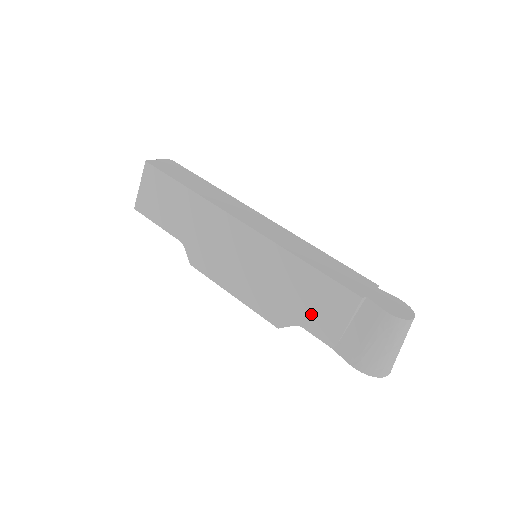
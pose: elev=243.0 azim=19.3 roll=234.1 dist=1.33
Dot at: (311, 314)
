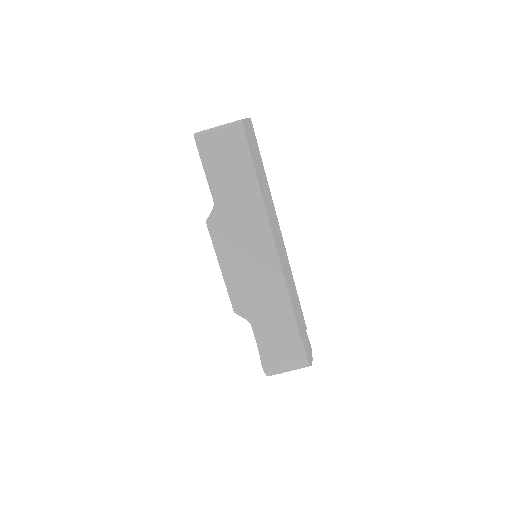
Dot at: (264, 325)
